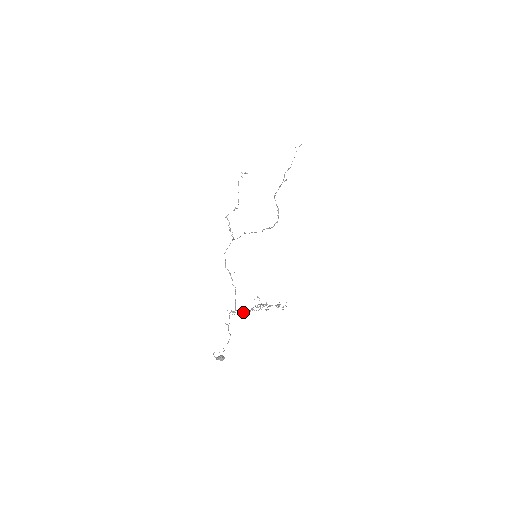
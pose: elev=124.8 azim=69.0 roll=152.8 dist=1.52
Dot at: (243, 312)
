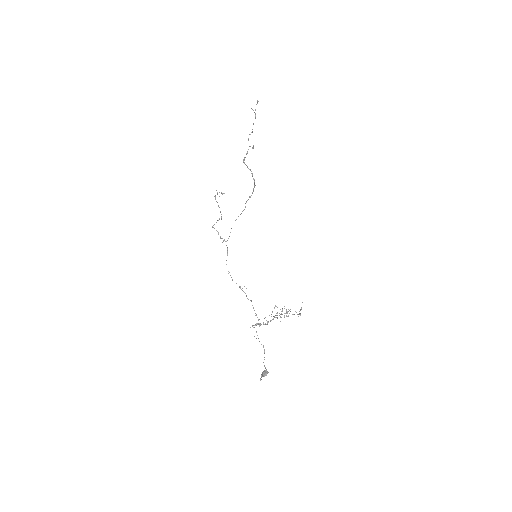
Dot at: (265, 317)
